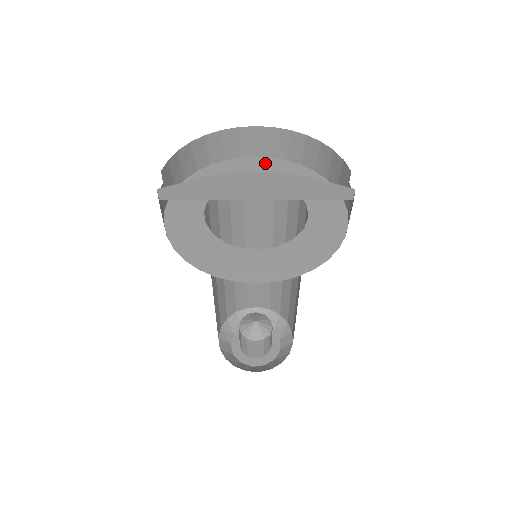
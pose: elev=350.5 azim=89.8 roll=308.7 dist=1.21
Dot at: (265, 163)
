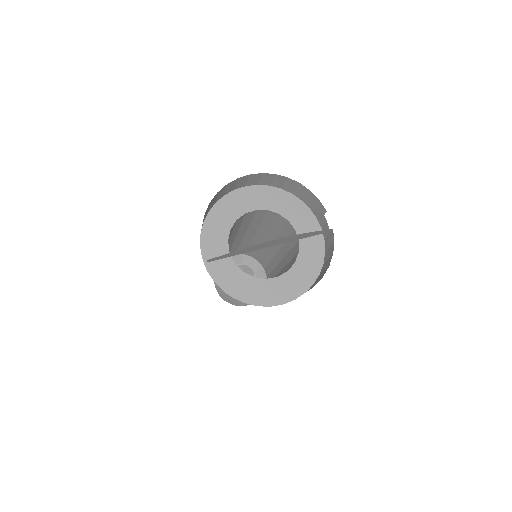
Dot at: (255, 192)
